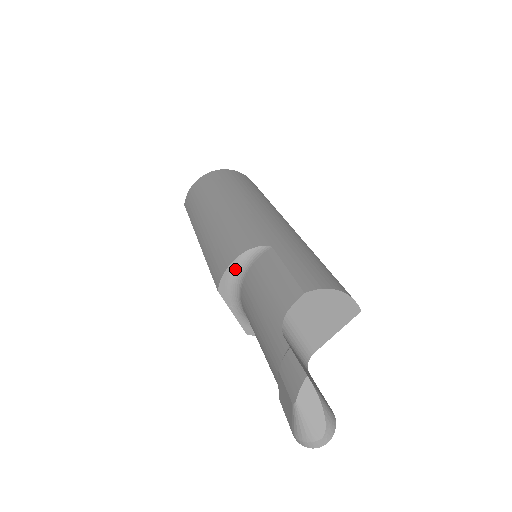
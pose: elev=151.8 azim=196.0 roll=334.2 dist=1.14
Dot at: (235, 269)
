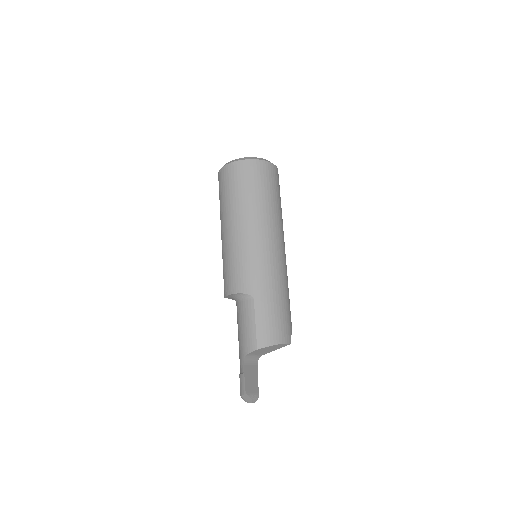
Dot at: (234, 296)
